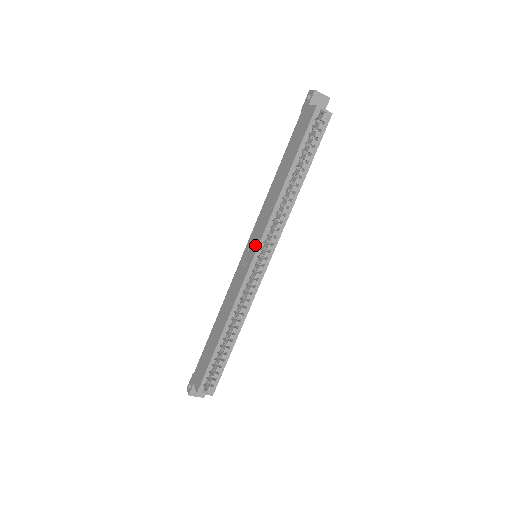
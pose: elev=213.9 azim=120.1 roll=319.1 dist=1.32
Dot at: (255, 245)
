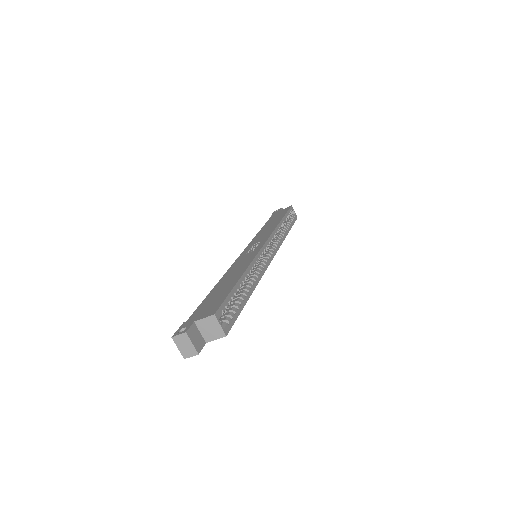
Dot at: (262, 241)
